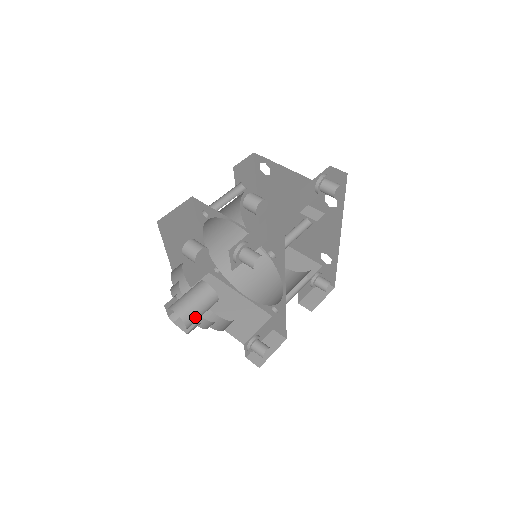
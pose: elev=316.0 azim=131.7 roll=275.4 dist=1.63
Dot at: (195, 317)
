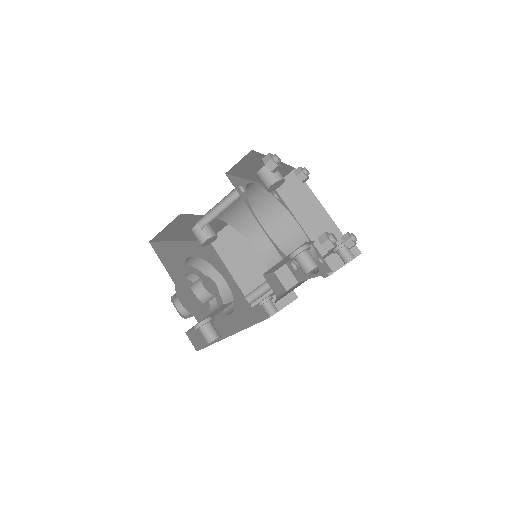
Dot at: occluded
